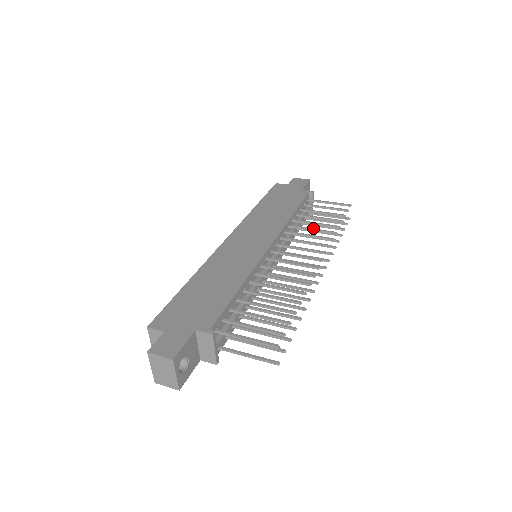
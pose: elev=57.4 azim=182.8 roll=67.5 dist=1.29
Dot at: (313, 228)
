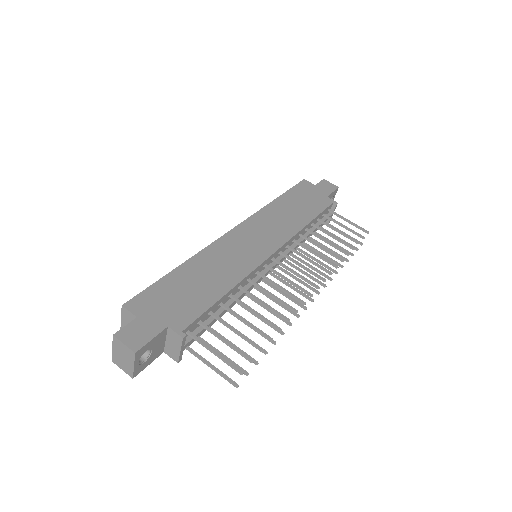
Dot at: occluded
